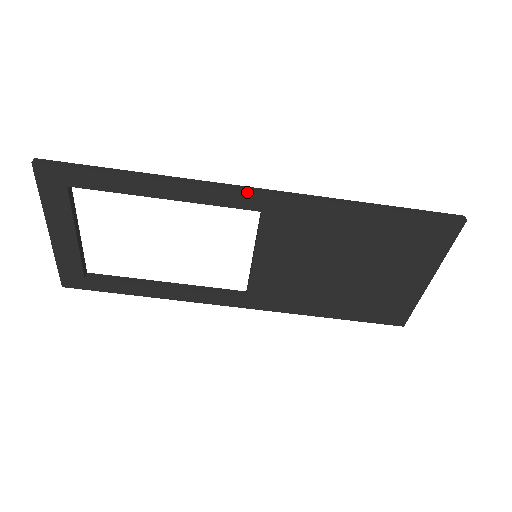
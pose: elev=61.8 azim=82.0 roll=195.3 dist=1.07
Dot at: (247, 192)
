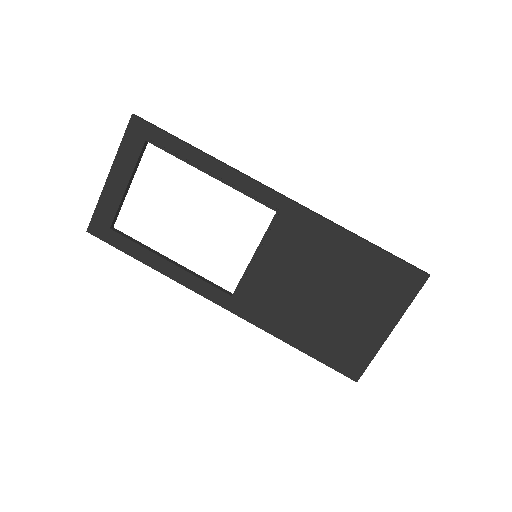
Dot at: (272, 191)
